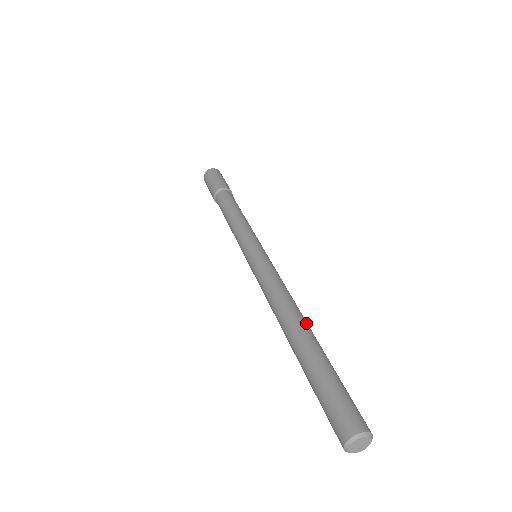
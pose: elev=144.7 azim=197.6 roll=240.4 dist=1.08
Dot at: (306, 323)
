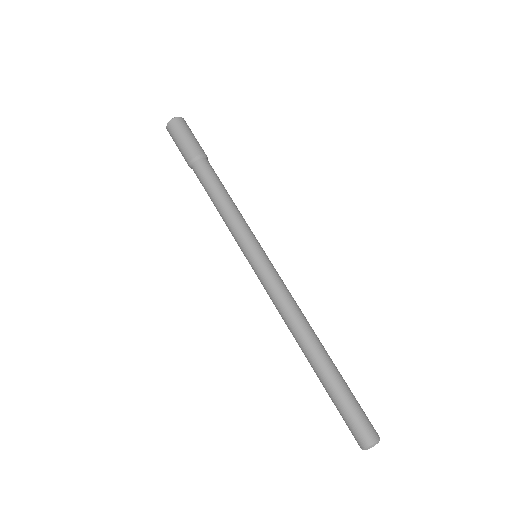
Dot at: (320, 342)
